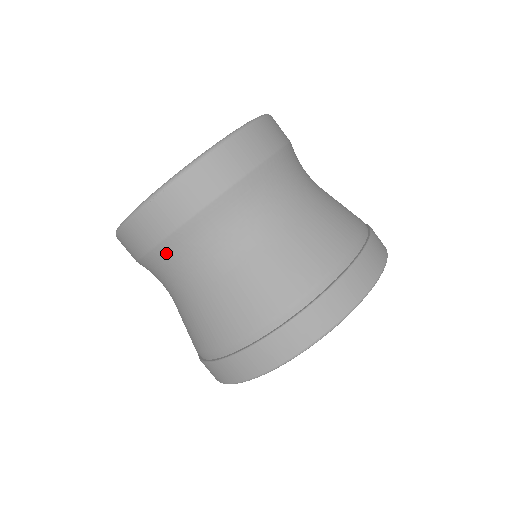
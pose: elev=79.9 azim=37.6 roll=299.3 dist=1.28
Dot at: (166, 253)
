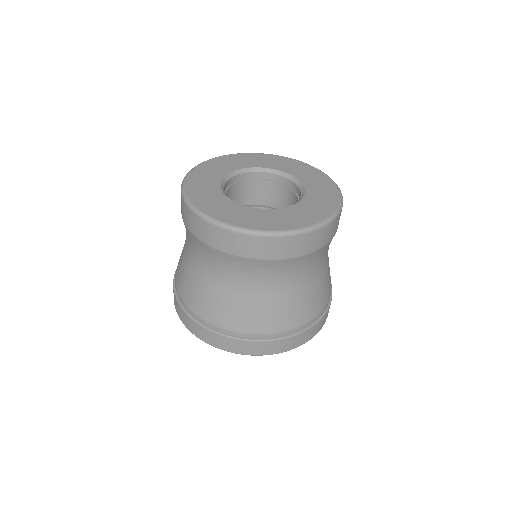
Dot at: (197, 243)
